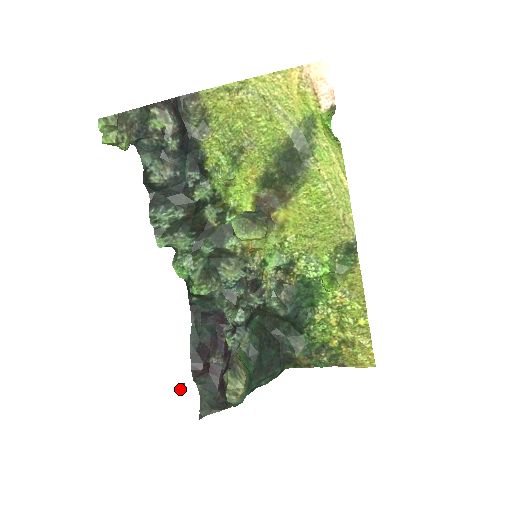
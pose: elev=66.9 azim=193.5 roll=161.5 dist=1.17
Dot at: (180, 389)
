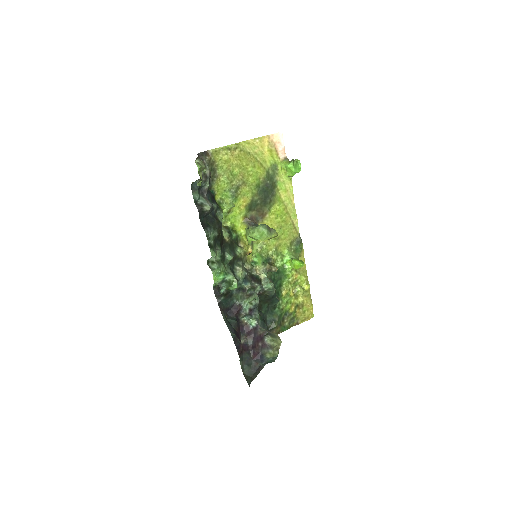
Dot at: (246, 359)
